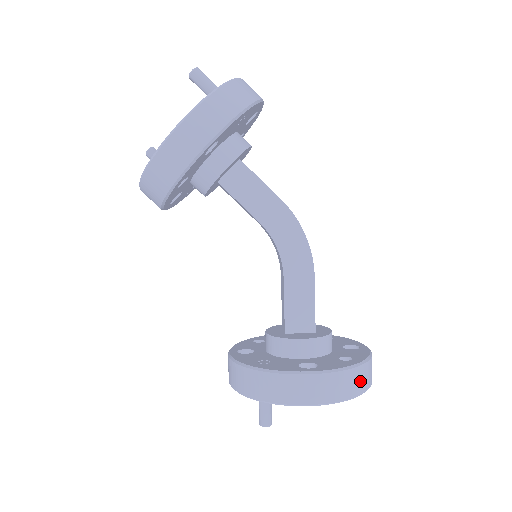
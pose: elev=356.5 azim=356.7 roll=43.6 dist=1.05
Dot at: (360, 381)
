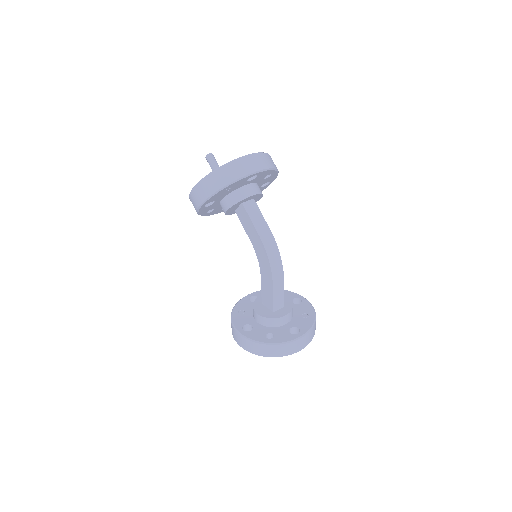
Dot at: (266, 351)
